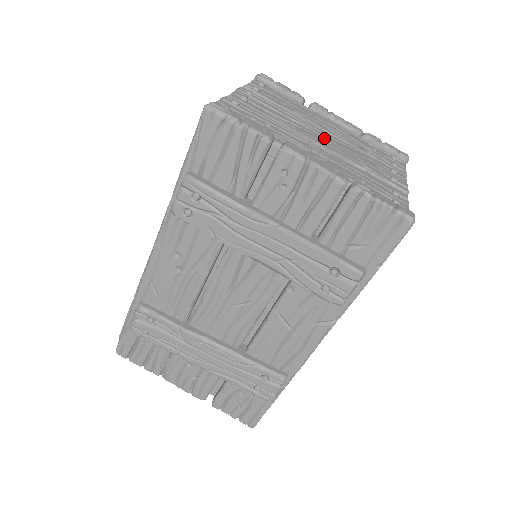
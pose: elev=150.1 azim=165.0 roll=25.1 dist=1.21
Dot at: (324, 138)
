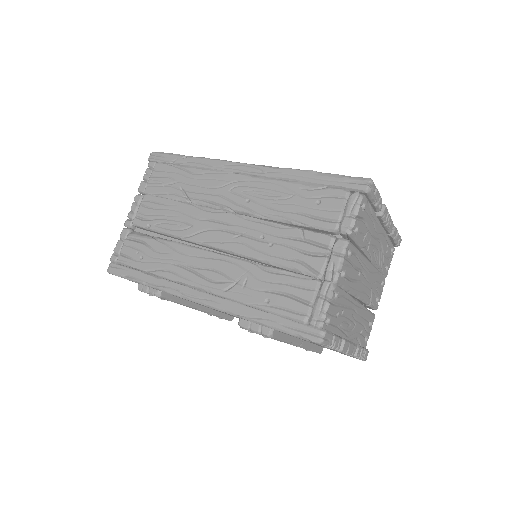
Dot at: (366, 281)
